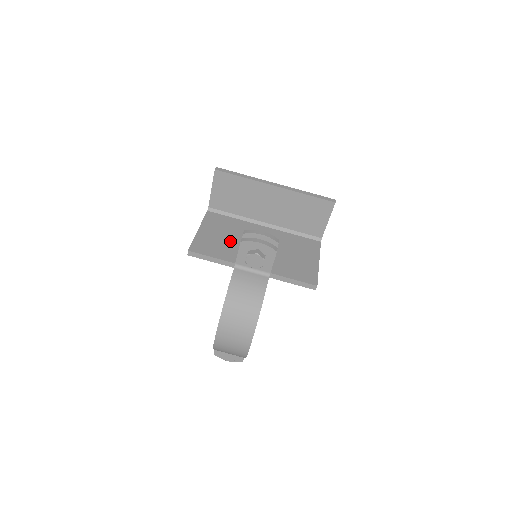
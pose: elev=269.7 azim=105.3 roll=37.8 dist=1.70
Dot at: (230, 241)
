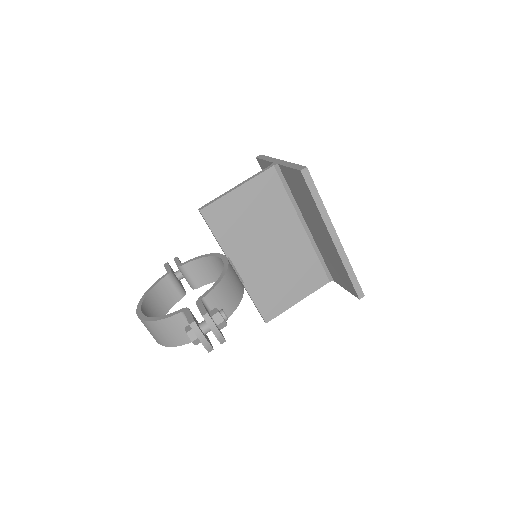
Dot at: (250, 225)
